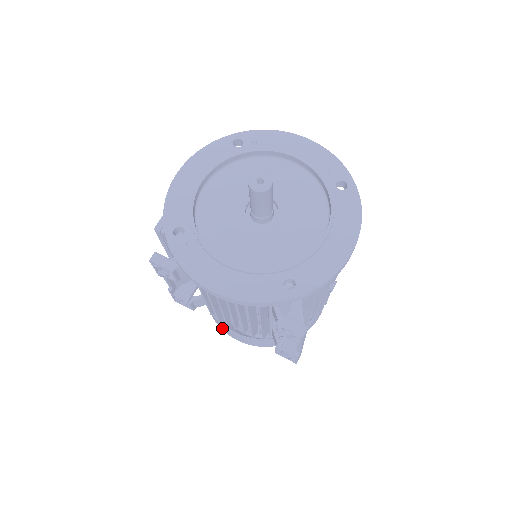
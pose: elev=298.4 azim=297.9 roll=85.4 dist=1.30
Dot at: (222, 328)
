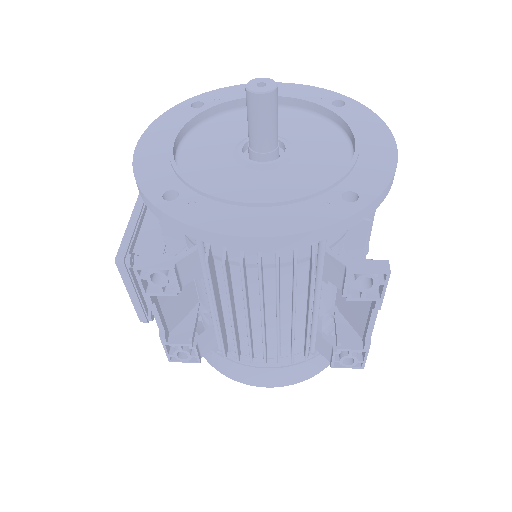
Dot at: (242, 378)
